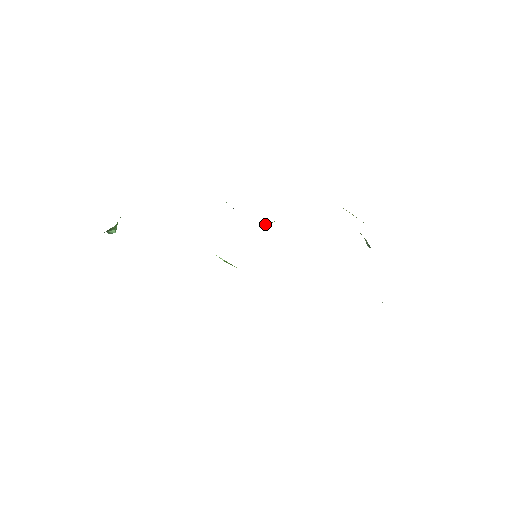
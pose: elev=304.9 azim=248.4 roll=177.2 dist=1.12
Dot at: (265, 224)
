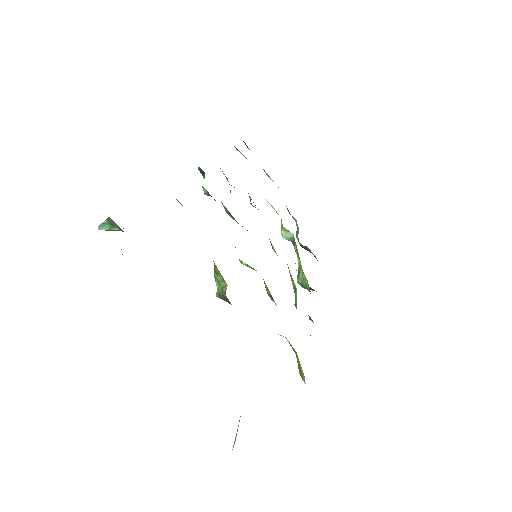
Dot at: occluded
